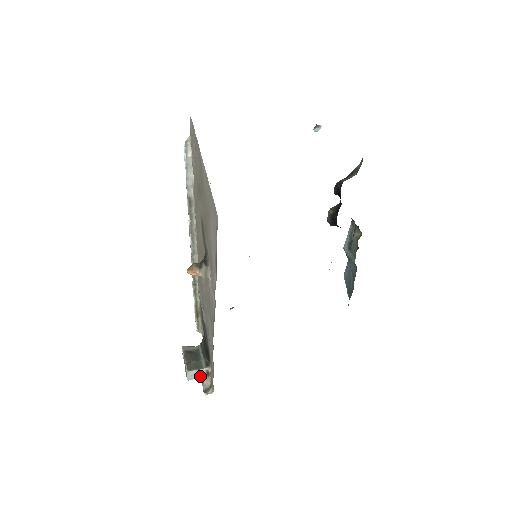
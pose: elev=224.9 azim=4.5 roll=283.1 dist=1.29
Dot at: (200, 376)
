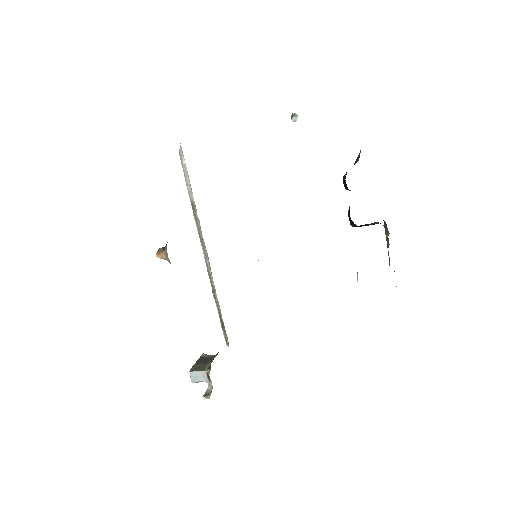
Dot at: (203, 380)
